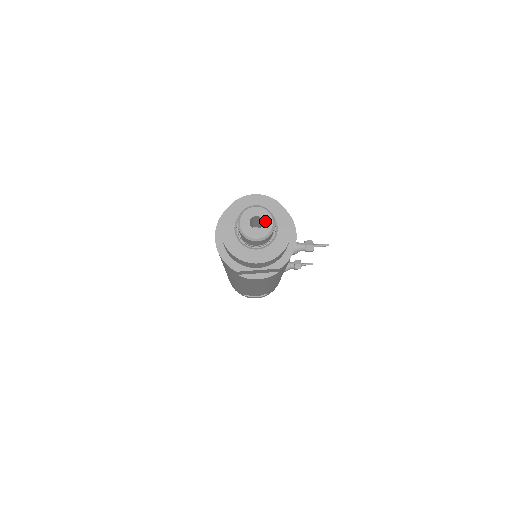
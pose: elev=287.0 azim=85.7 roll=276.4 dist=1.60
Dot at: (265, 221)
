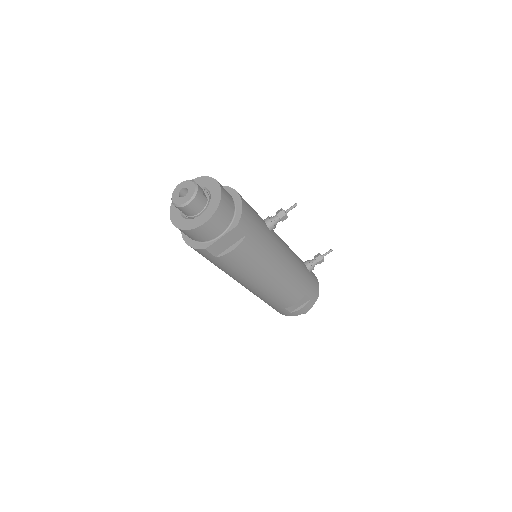
Dot at: (189, 187)
